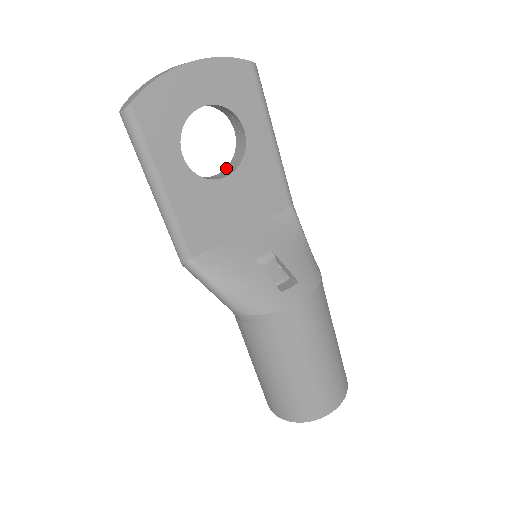
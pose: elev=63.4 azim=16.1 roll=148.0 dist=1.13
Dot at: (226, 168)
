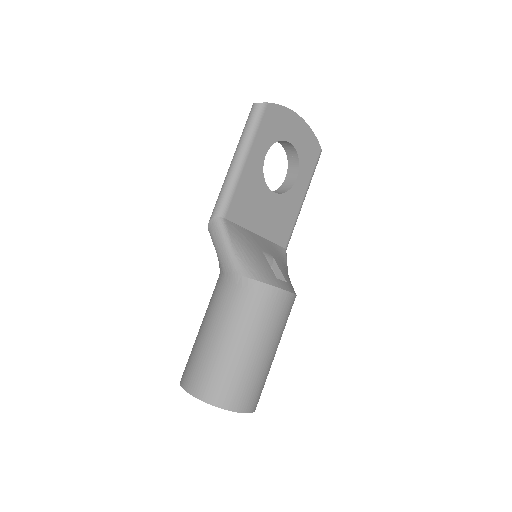
Dot at: occluded
